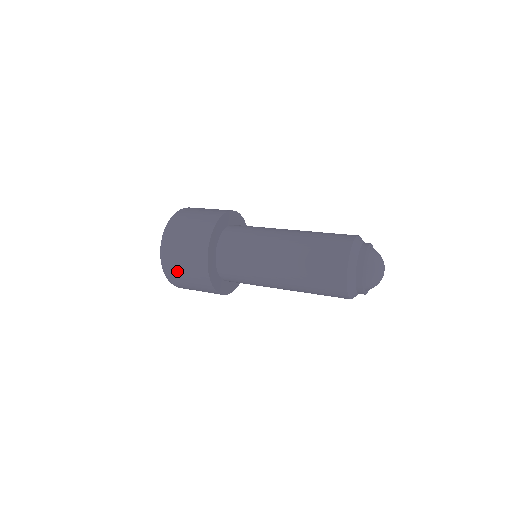
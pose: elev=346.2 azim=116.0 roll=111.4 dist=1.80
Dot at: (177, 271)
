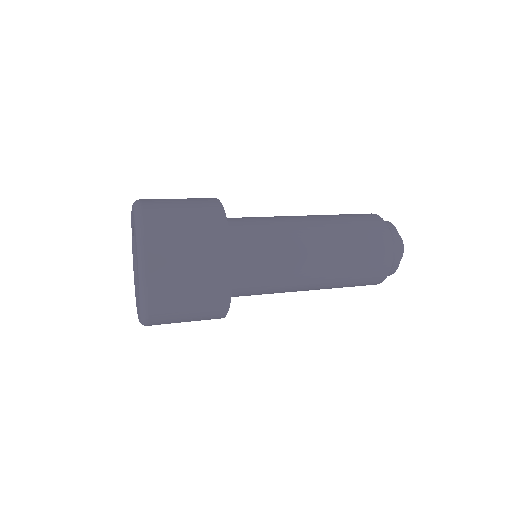
Dot at: (174, 276)
